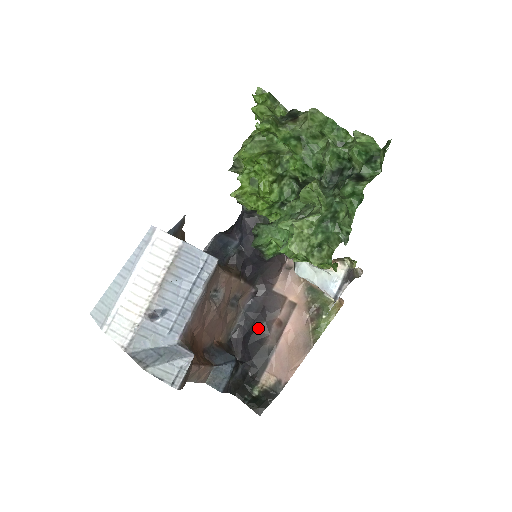
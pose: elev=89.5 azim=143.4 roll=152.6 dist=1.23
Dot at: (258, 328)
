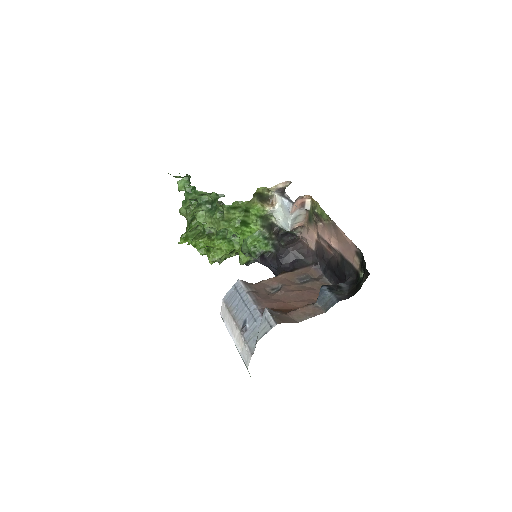
Dot at: (332, 266)
